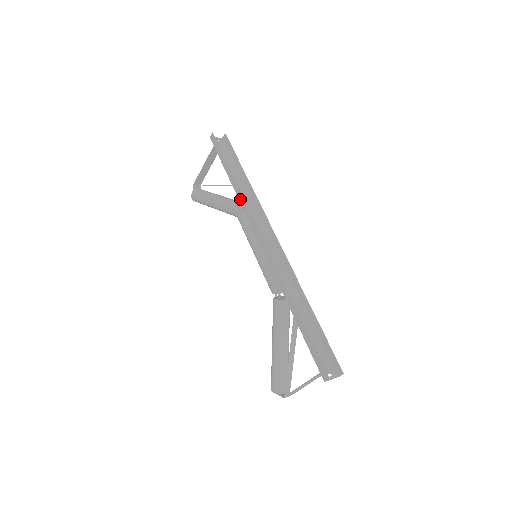
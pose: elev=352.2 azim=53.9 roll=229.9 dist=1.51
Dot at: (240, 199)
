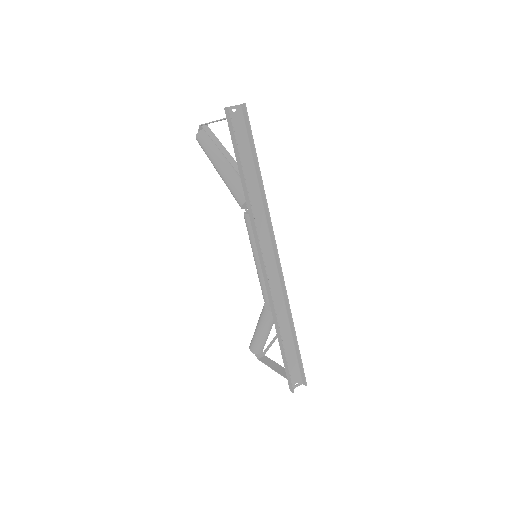
Dot at: (249, 209)
